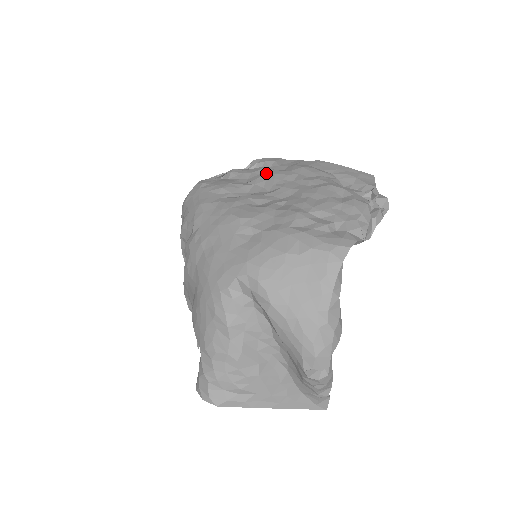
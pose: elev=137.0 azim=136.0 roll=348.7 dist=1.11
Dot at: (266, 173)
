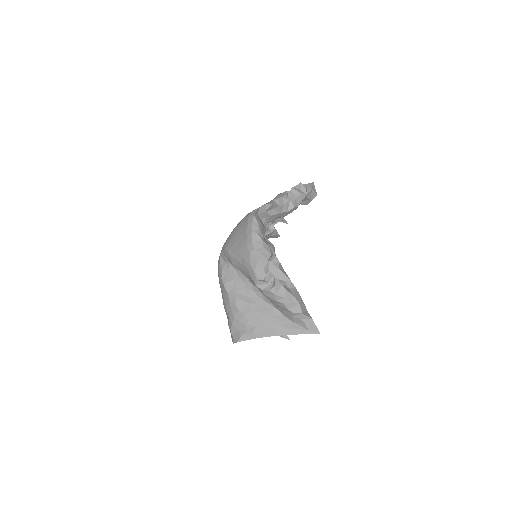
Dot at: occluded
